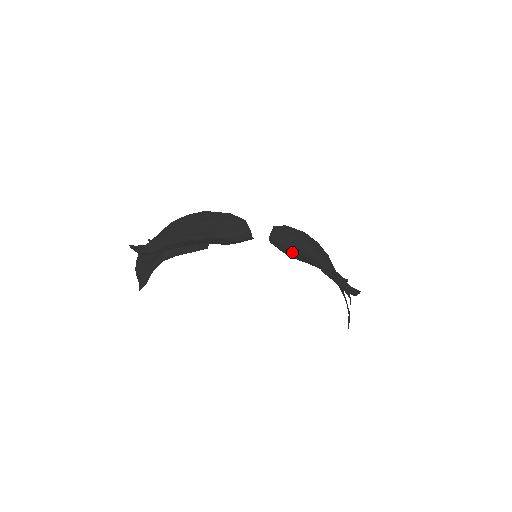
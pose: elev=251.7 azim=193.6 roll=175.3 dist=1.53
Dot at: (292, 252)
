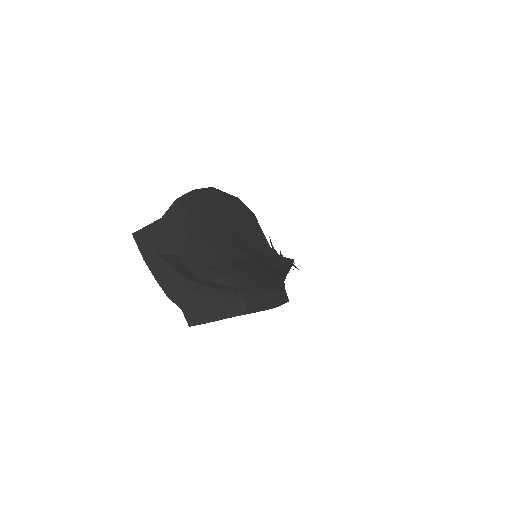
Dot at: (271, 245)
